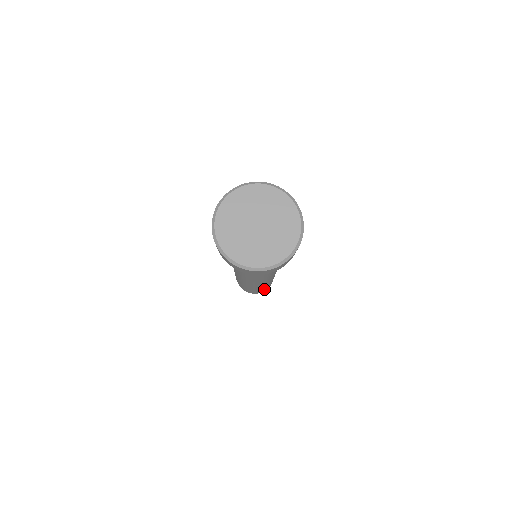
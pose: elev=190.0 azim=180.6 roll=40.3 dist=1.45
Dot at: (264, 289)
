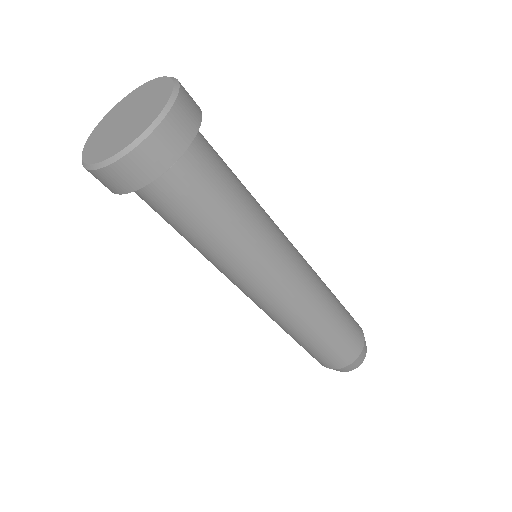
Dot at: (342, 348)
